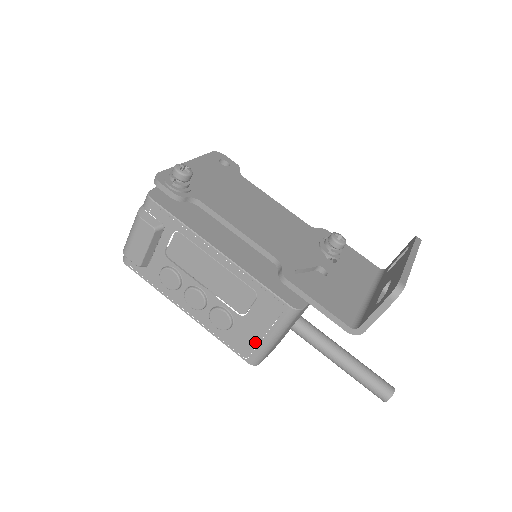
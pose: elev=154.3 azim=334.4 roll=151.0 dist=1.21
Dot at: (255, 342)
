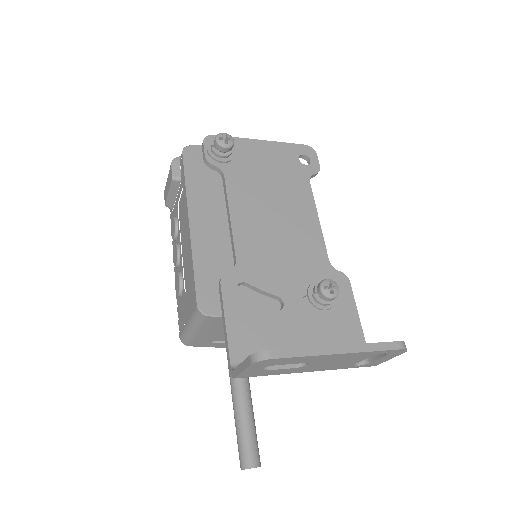
Dot at: (184, 321)
